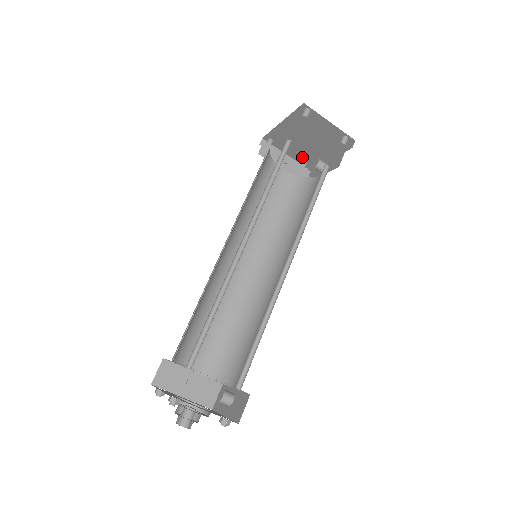
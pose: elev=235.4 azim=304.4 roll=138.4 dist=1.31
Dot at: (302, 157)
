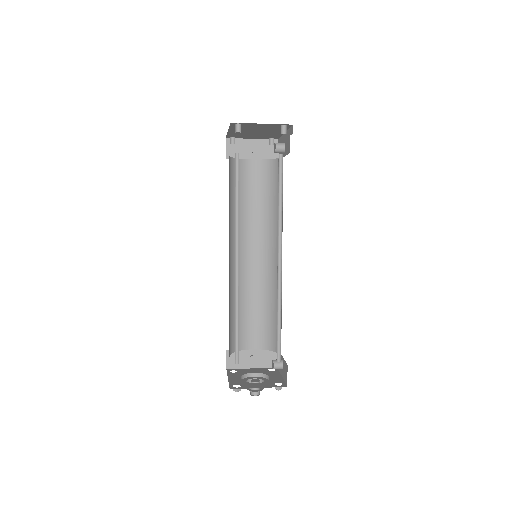
Dot at: (266, 137)
